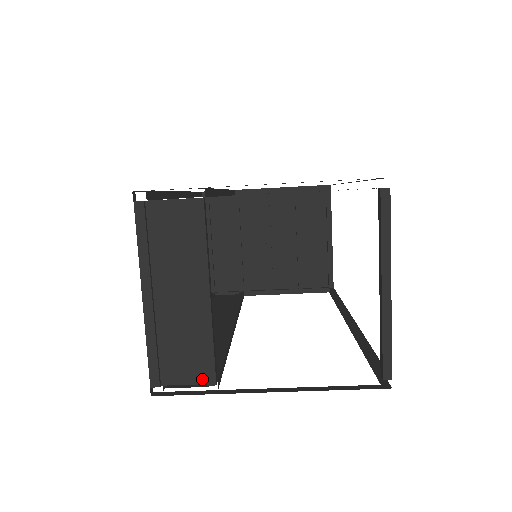
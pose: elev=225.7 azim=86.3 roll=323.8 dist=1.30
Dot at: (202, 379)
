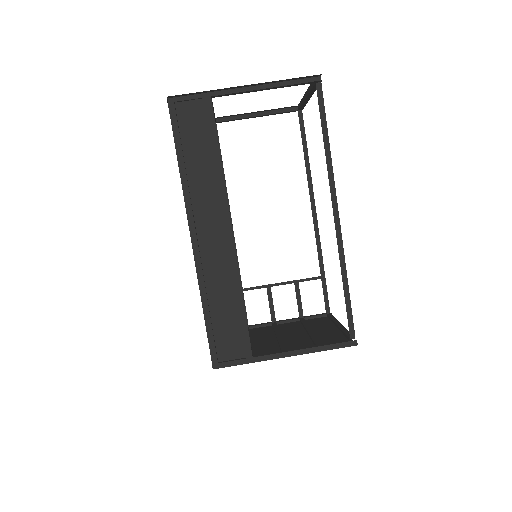
Dot at: (202, 97)
